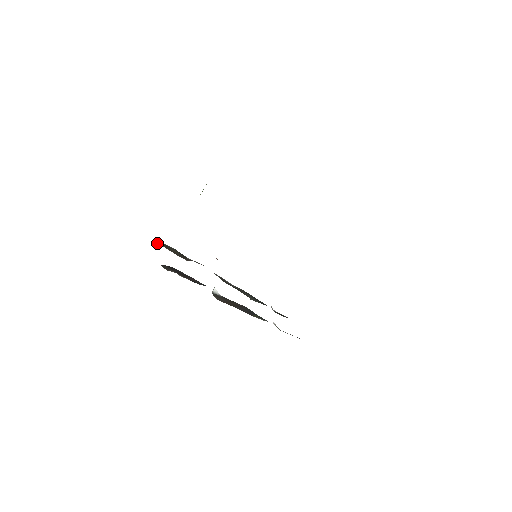
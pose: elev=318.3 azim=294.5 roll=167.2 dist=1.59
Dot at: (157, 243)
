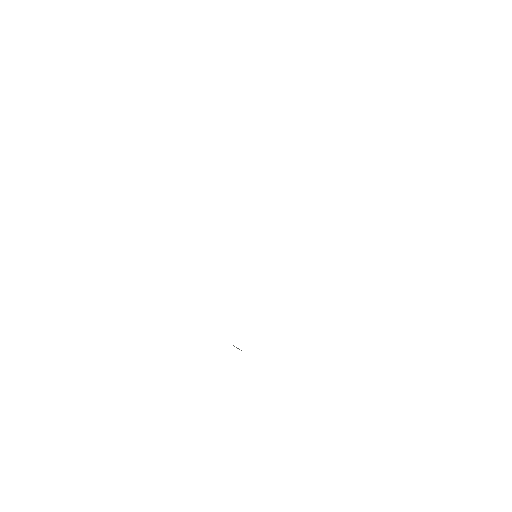
Dot at: occluded
